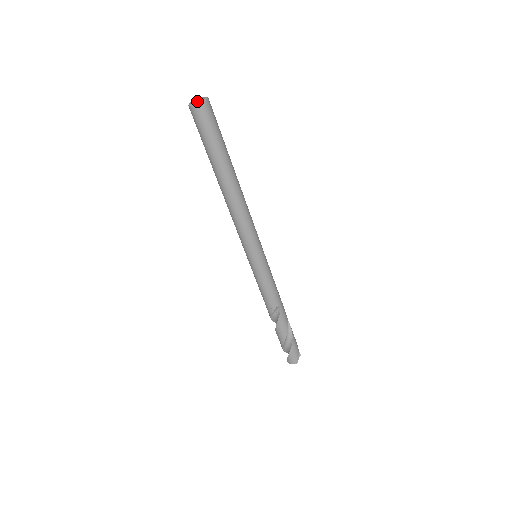
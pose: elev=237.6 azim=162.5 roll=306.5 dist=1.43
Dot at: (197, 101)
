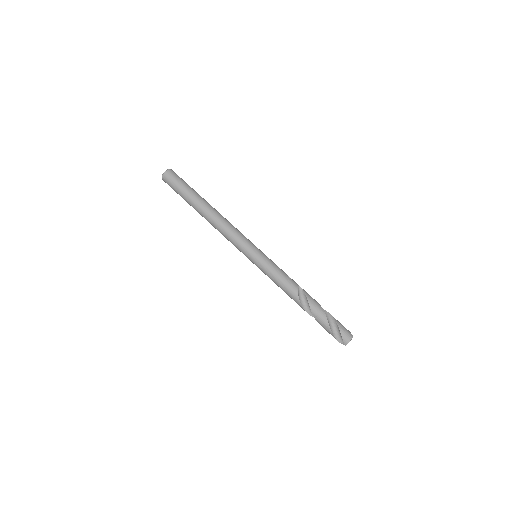
Dot at: (166, 171)
